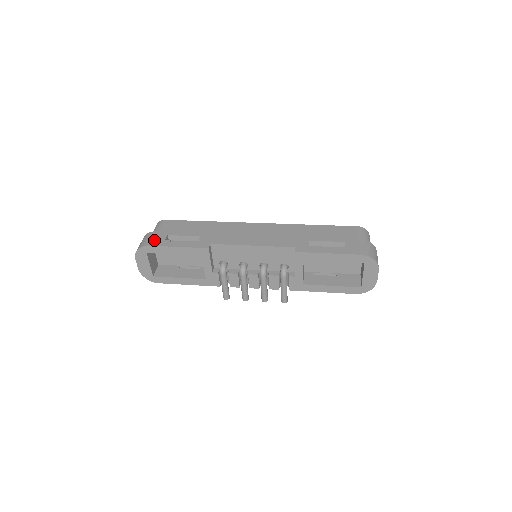
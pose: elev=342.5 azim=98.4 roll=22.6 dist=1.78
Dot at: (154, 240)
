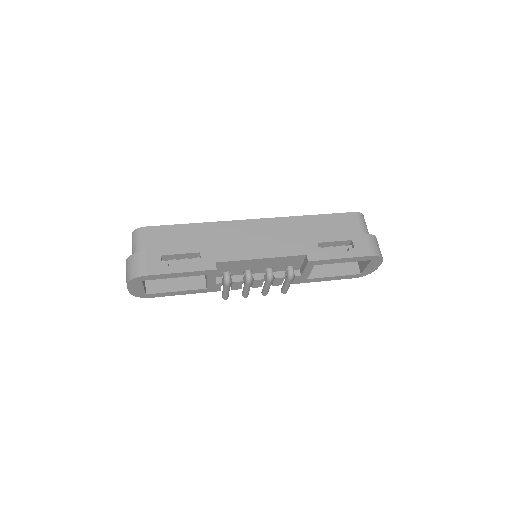
Dot at: (149, 266)
